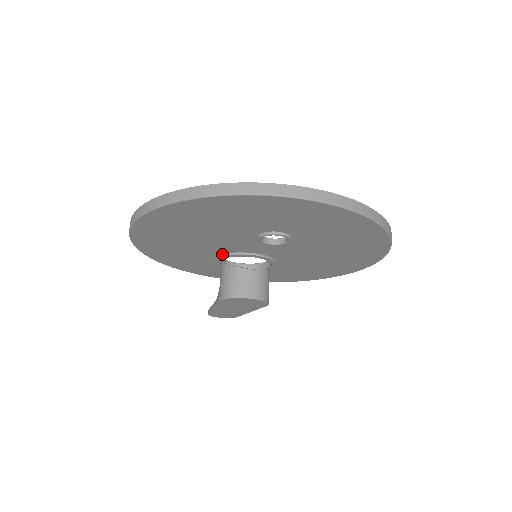
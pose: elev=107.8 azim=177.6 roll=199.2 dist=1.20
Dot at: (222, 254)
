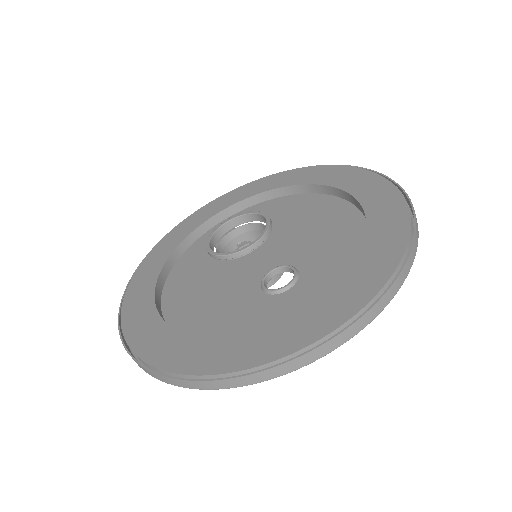
Dot at: (217, 265)
